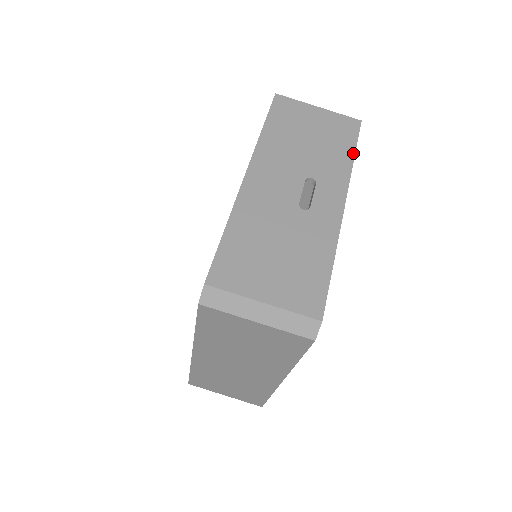
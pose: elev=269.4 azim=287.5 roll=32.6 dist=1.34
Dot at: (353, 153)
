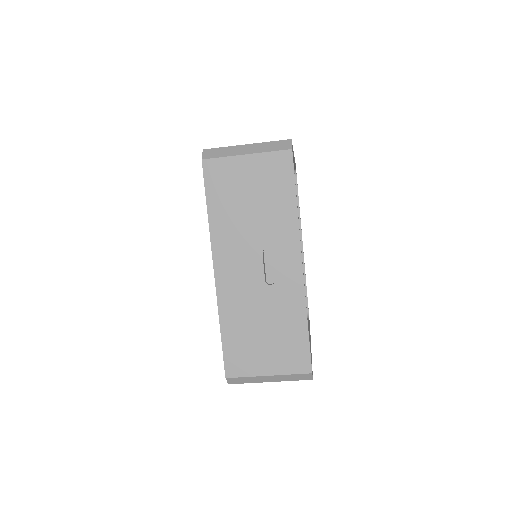
Dot at: (294, 199)
